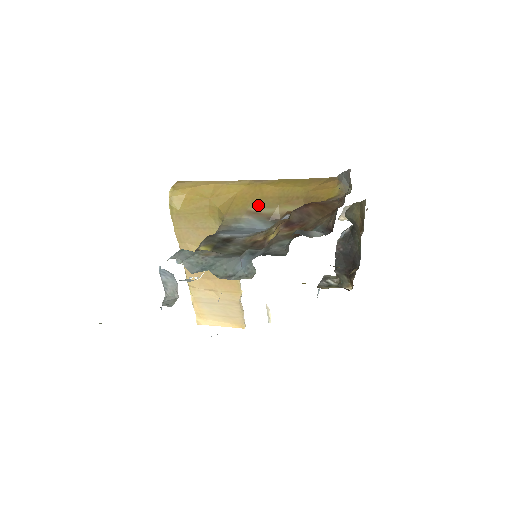
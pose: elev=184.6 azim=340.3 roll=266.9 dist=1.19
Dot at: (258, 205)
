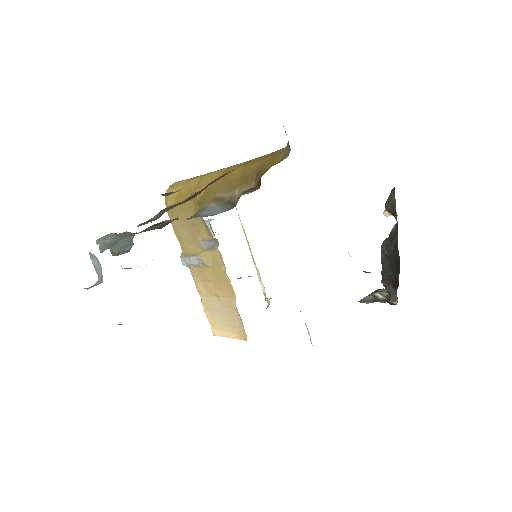
Dot at: (224, 190)
